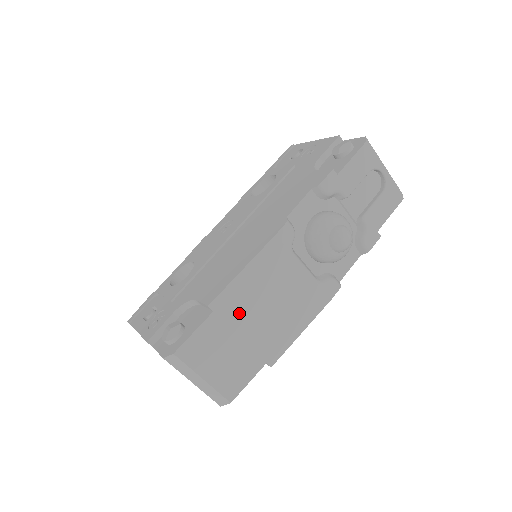
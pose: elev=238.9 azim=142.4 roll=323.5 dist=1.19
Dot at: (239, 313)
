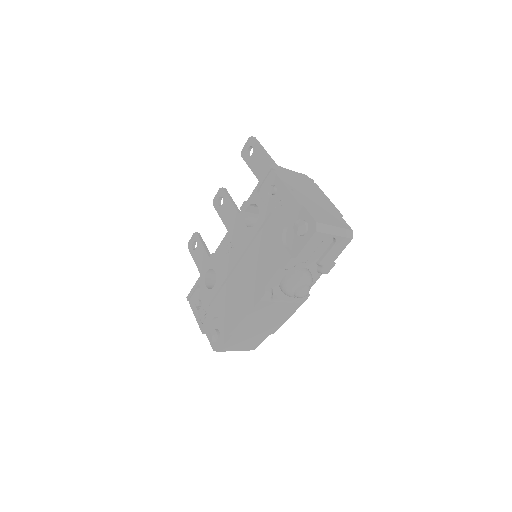
Dot at: (247, 329)
